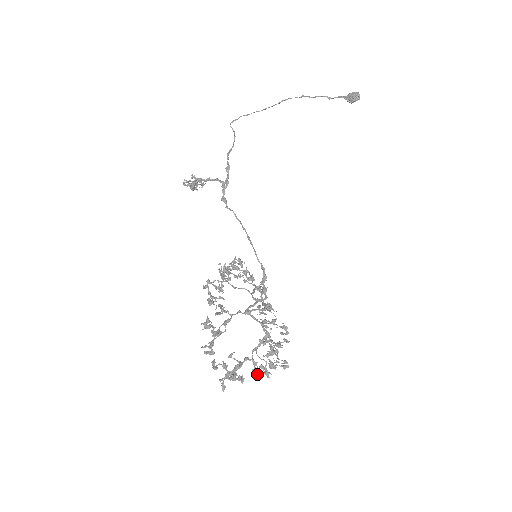
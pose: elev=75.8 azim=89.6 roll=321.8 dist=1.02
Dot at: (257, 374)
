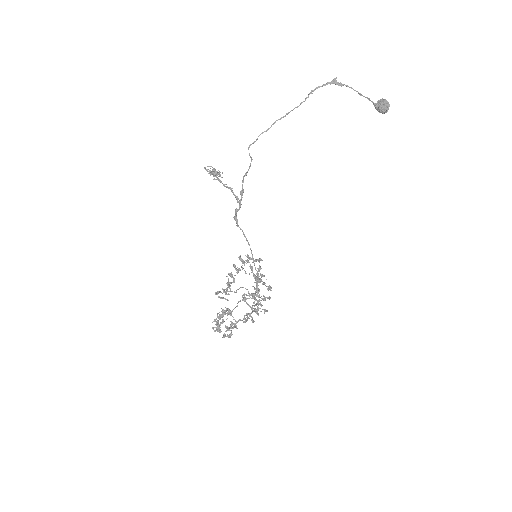
Dot at: (247, 317)
